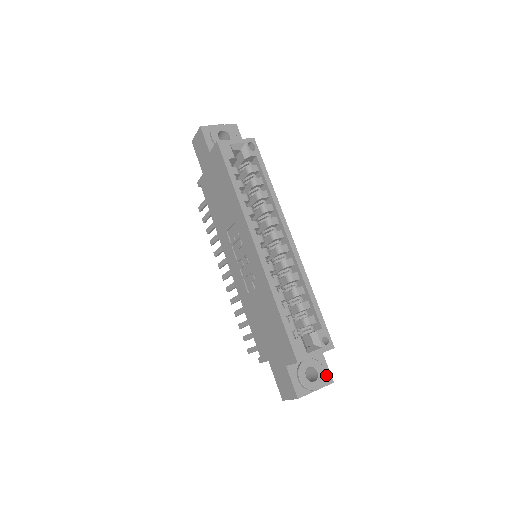
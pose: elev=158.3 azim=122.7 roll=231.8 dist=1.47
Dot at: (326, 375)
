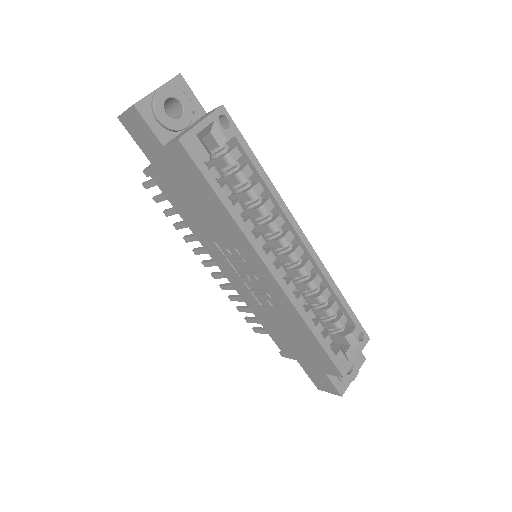
Dot at: (359, 357)
